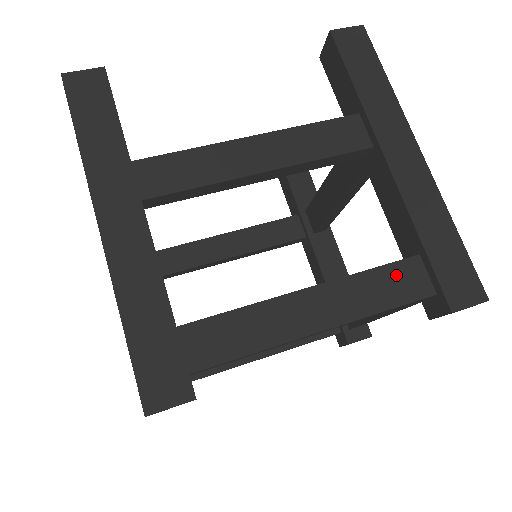
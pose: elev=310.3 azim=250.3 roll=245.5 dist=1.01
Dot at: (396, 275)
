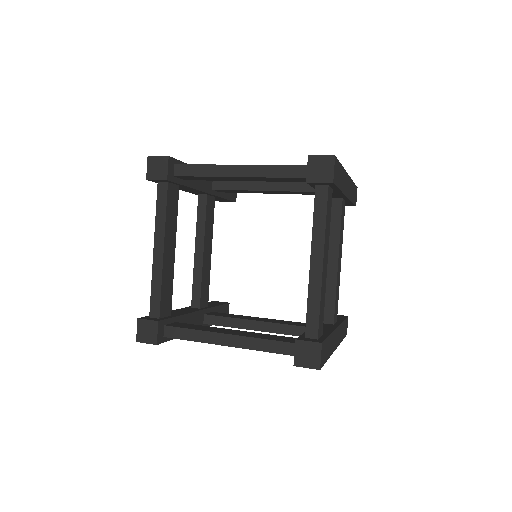
Dot at: occluded
